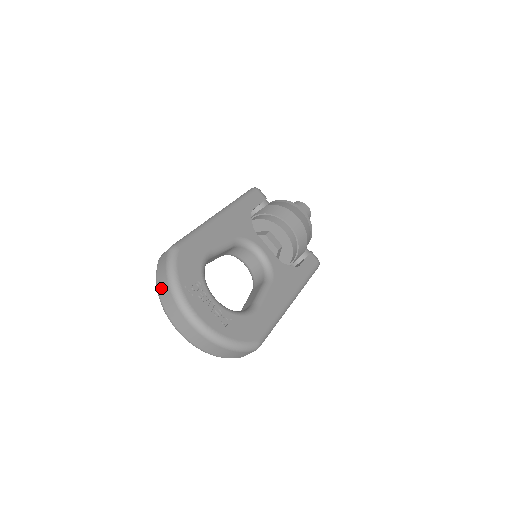
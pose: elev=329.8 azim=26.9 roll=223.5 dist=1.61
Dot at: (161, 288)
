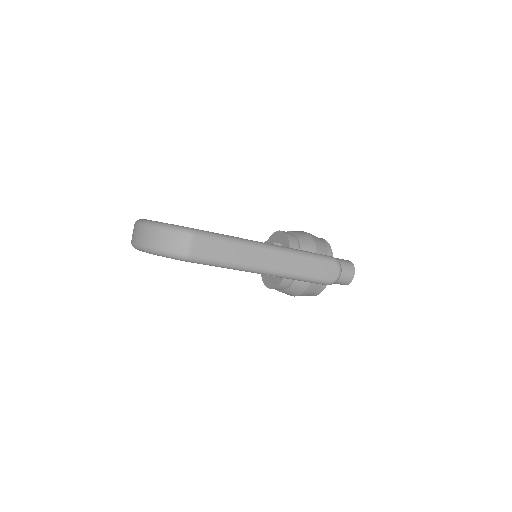
Dot at: occluded
